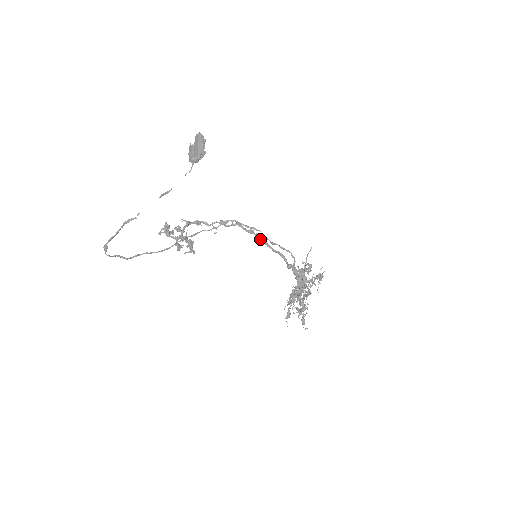
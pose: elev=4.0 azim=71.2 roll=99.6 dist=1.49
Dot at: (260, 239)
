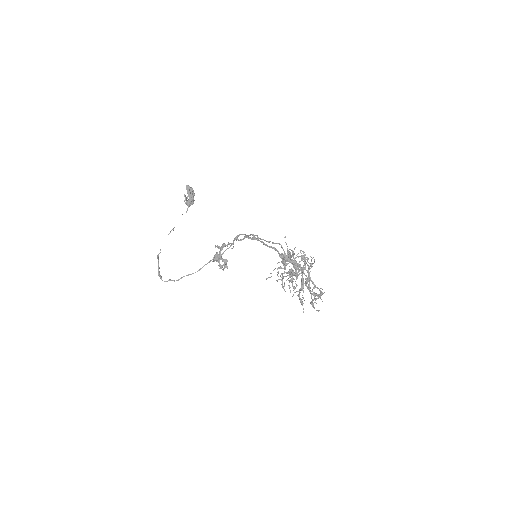
Dot at: occluded
